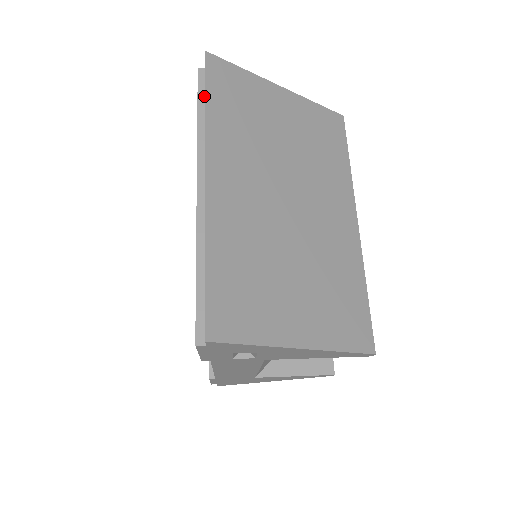
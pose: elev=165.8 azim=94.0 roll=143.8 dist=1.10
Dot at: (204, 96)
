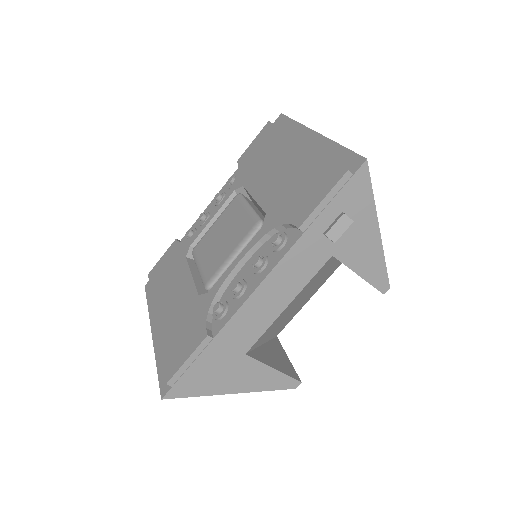
Dot at: occluded
